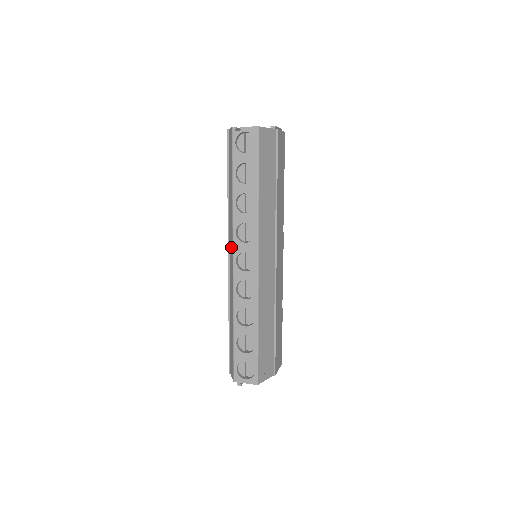
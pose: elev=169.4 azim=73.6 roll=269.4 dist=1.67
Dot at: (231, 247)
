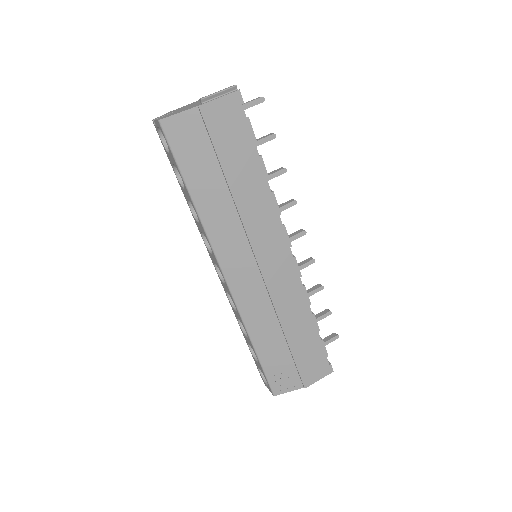
Dot at: occluded
